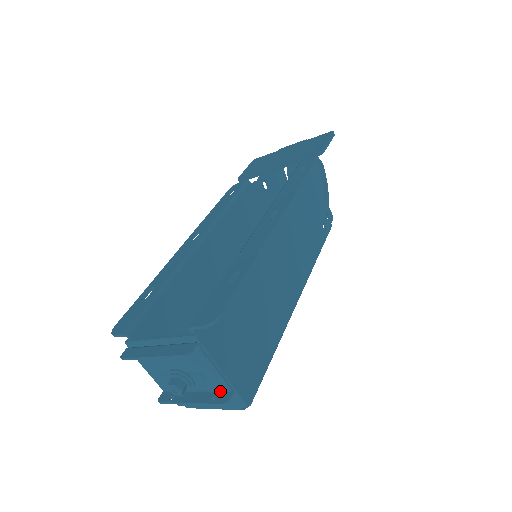
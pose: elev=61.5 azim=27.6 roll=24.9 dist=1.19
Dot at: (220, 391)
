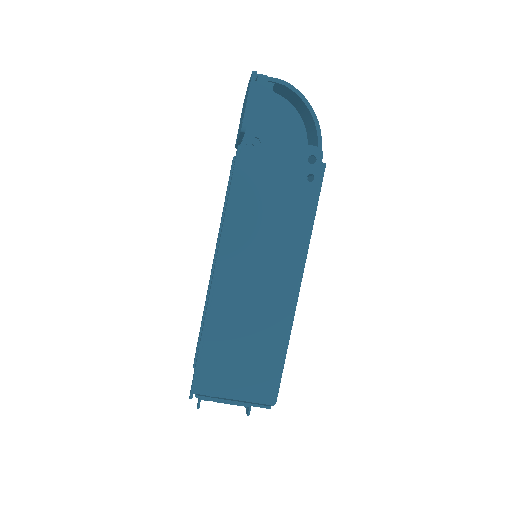
Dot at: occluded
